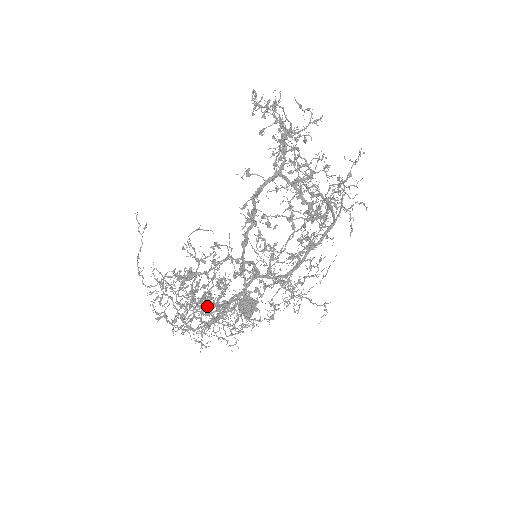
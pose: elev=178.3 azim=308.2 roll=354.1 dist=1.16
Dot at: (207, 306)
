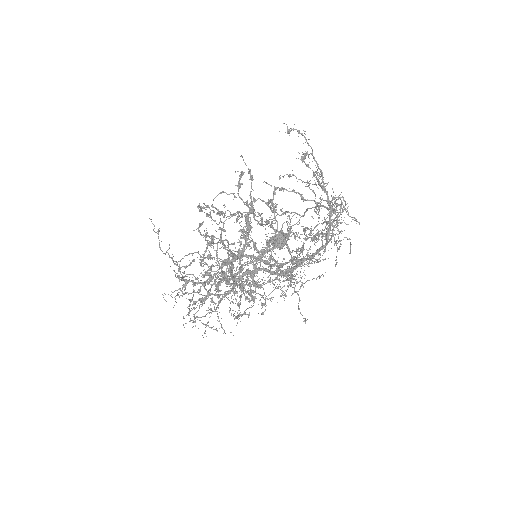
Dot at: occluded
